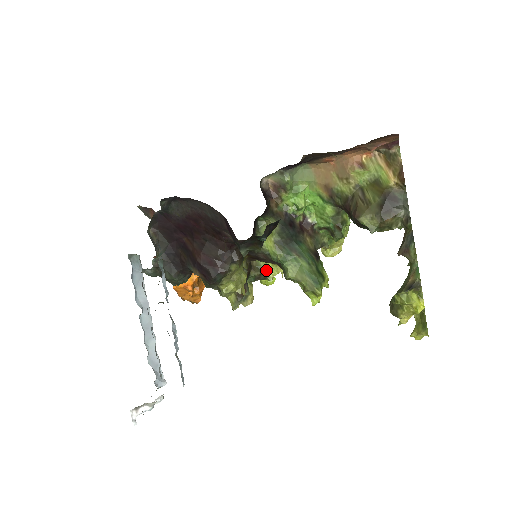
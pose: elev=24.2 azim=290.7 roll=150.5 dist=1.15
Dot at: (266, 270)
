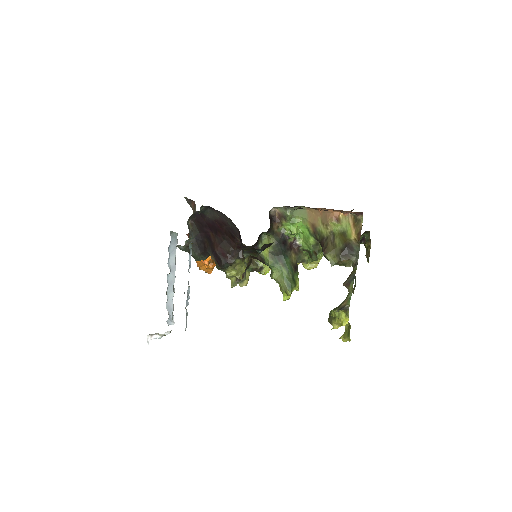
Dot at: (261, 266)
